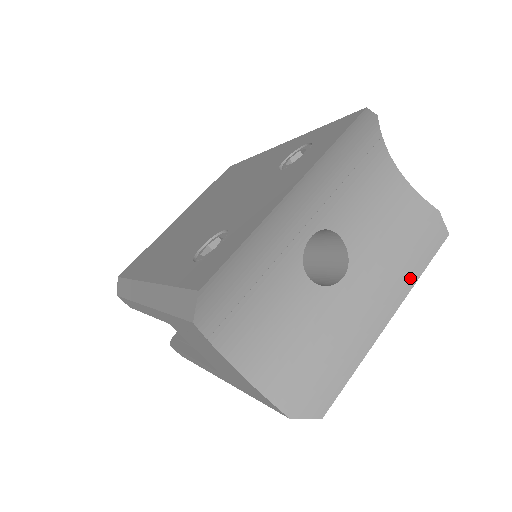
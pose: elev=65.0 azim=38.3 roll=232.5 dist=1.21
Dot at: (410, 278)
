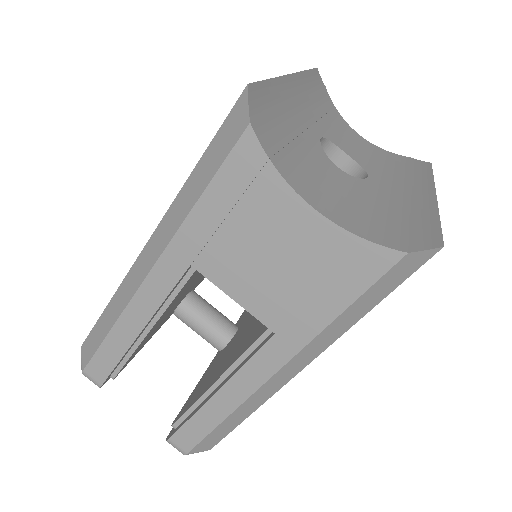
Dot at: (426, 179)
